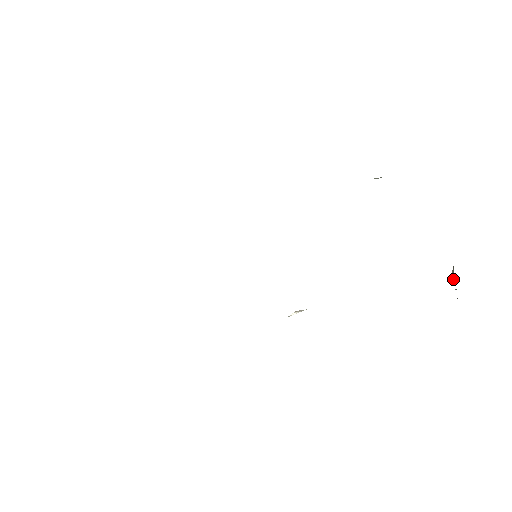
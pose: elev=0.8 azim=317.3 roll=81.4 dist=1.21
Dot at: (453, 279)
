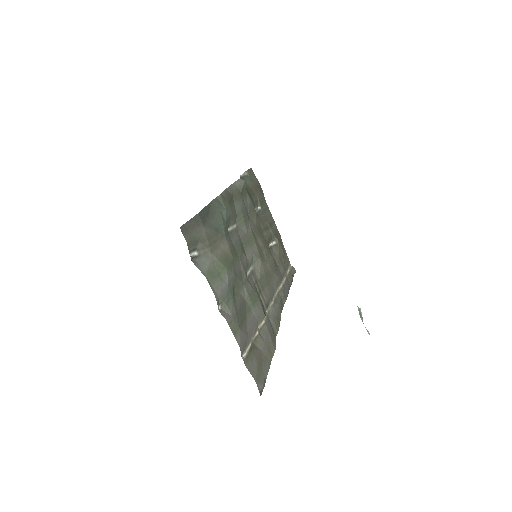
Dot at: occluded
